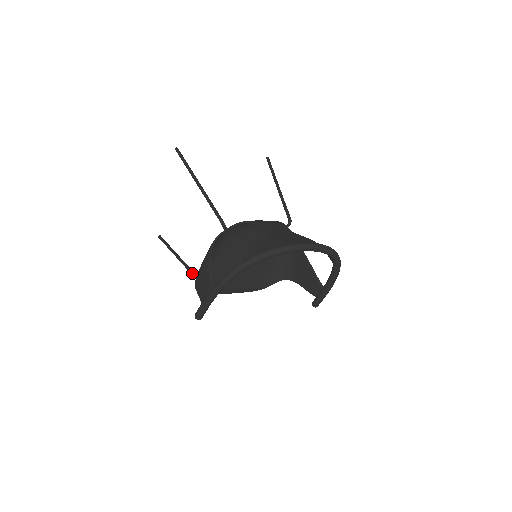
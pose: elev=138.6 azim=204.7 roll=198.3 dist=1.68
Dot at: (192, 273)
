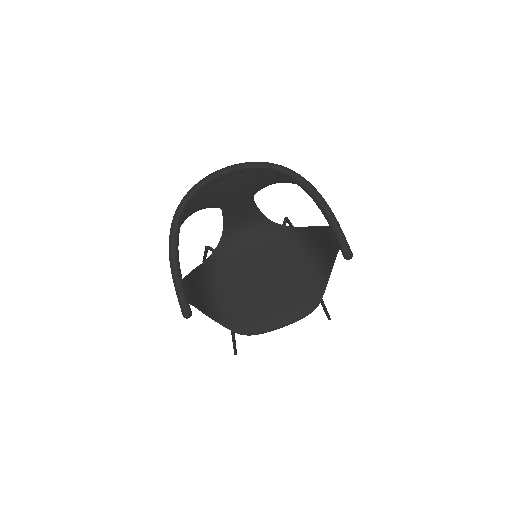
Dot at: occluded
